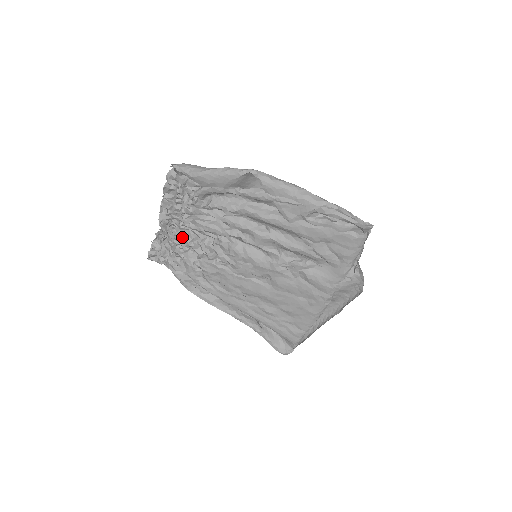
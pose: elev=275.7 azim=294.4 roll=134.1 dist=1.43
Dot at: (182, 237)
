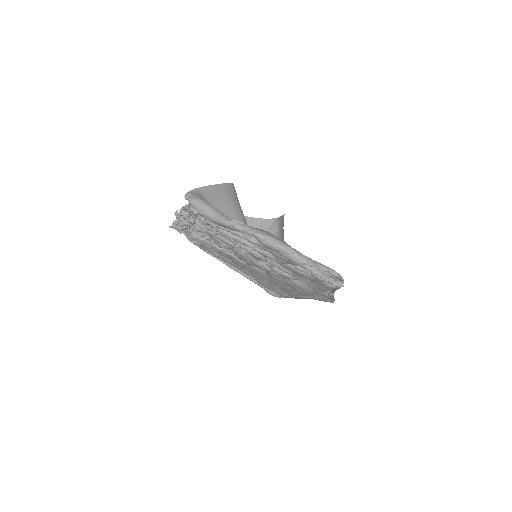
Dot at: (197, 232)
